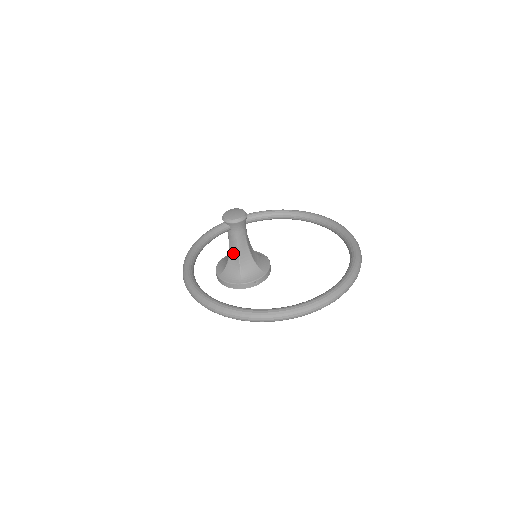
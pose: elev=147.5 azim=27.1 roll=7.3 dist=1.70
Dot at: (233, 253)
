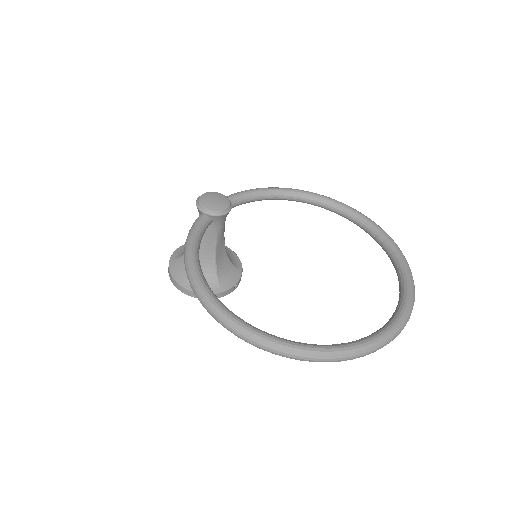
Dot at: (206, 253)
